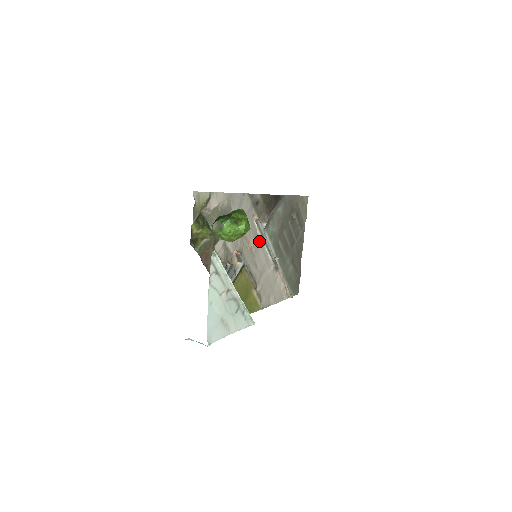
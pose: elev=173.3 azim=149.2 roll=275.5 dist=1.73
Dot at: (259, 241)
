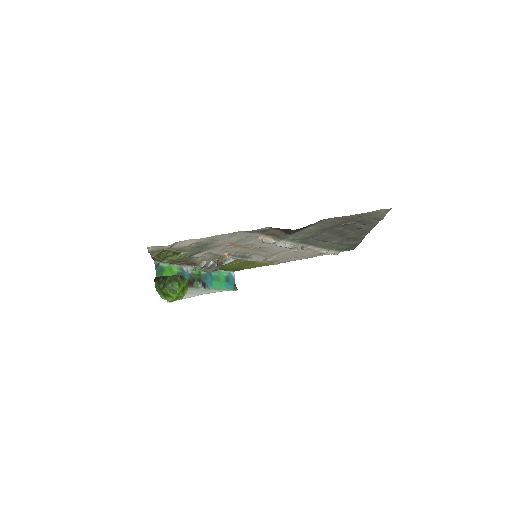
Dot at: occluded
